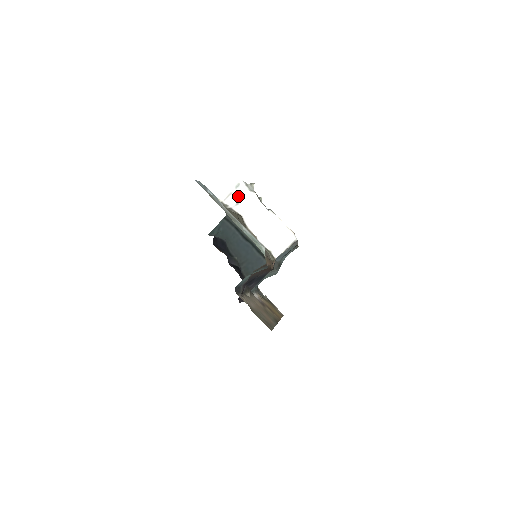
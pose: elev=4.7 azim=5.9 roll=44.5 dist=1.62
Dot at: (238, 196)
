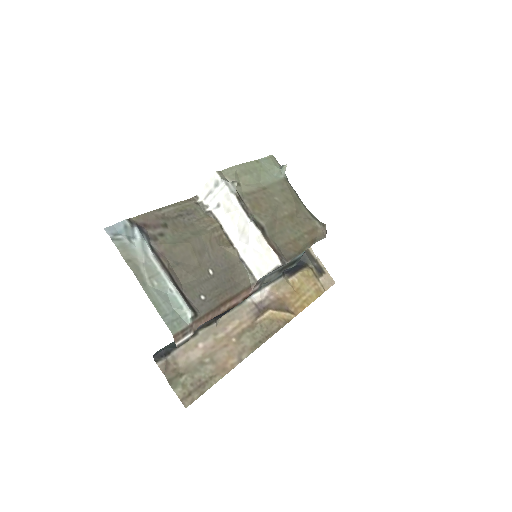
Dot at: (218, 196)
